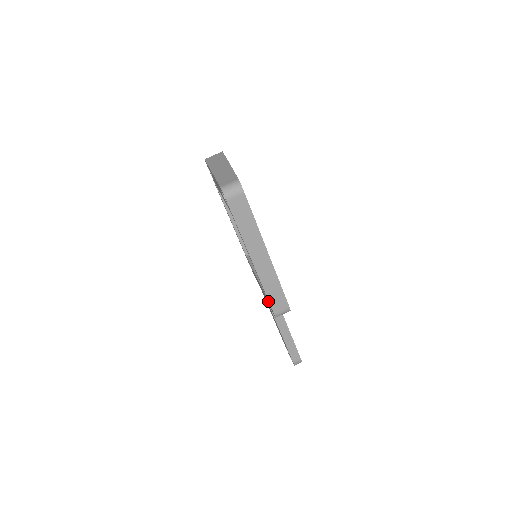
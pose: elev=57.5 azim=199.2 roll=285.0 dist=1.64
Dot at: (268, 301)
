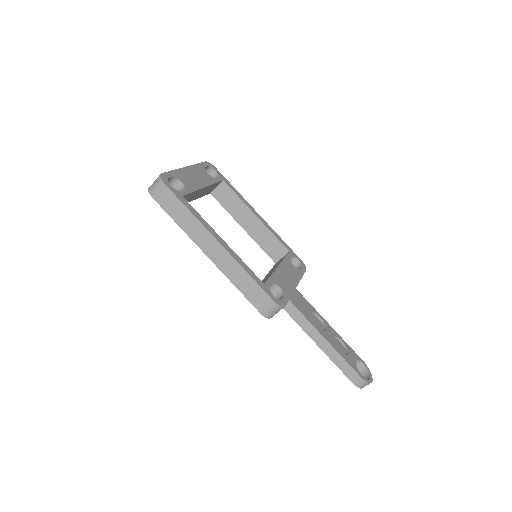
Dot at: occluded
